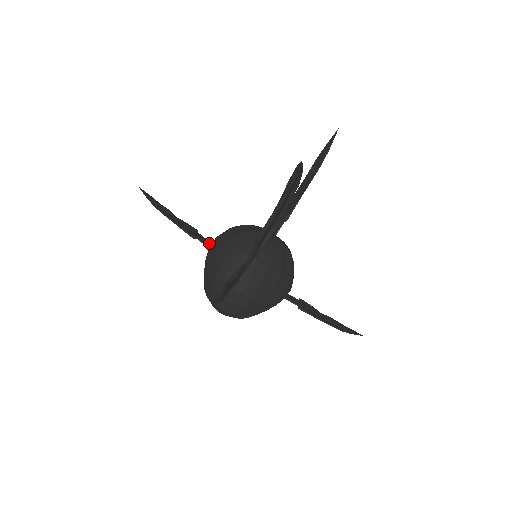
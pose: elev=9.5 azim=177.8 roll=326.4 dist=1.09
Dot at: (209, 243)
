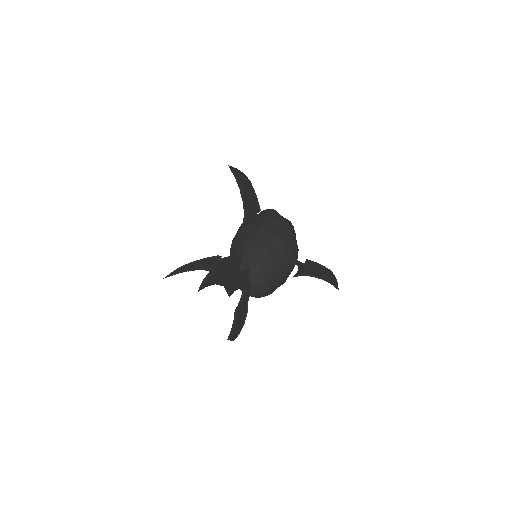
Dot at: occluded
